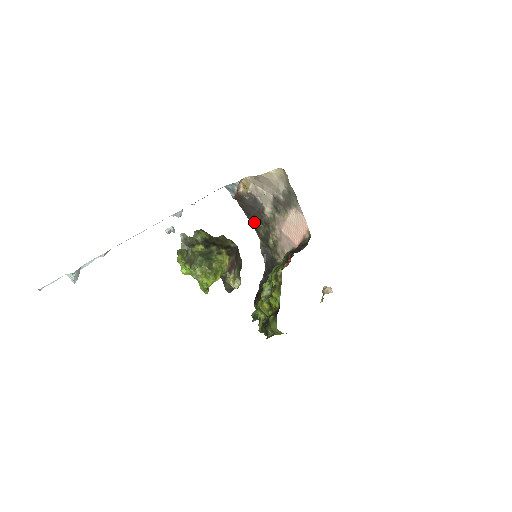
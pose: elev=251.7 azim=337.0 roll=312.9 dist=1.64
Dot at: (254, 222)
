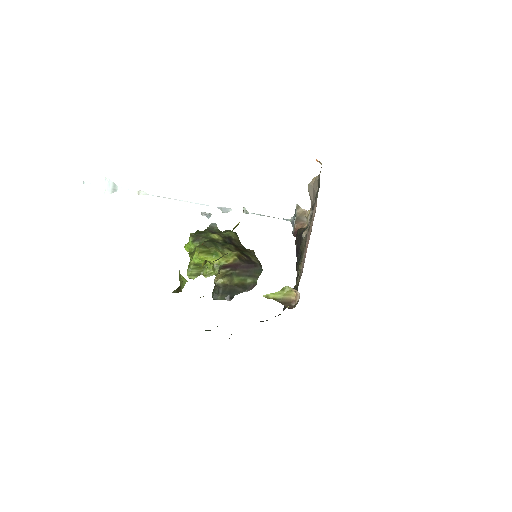
Dot at: (298, 260)
